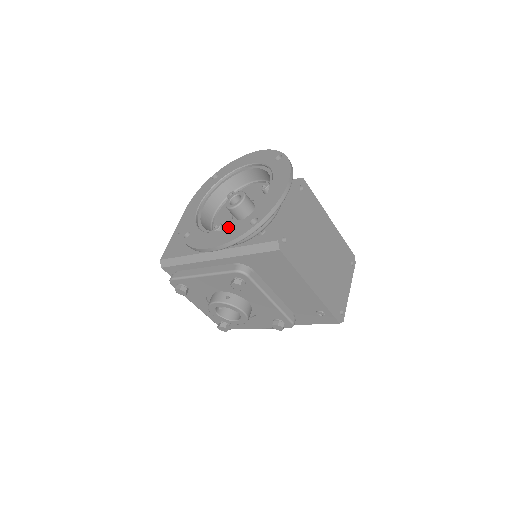
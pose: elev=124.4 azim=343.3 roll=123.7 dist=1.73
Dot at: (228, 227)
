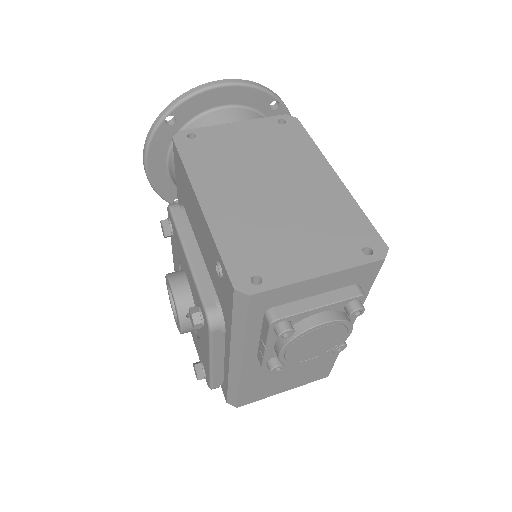
Dot at: occluded
